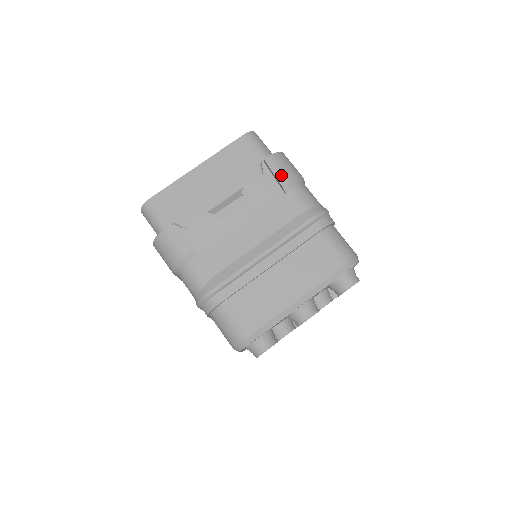
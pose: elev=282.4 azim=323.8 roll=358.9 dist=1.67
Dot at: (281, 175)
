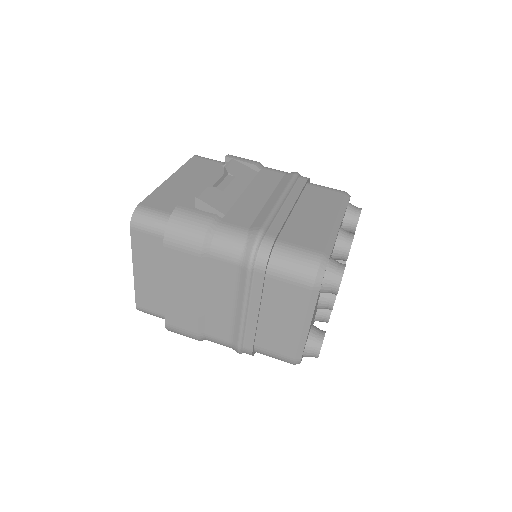
Dot at: (248, 160)
